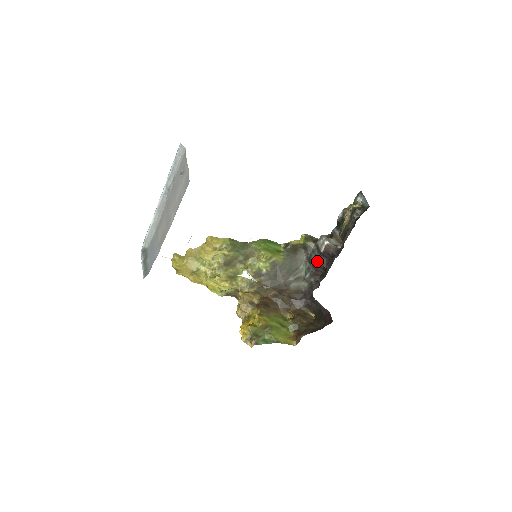
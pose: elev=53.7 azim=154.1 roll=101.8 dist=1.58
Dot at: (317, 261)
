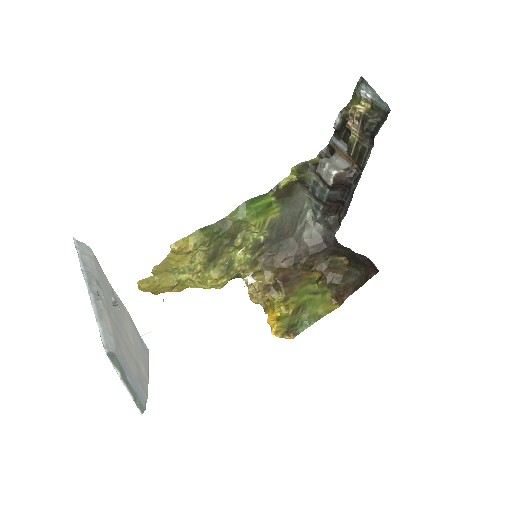
Dot at: (327, 197)
